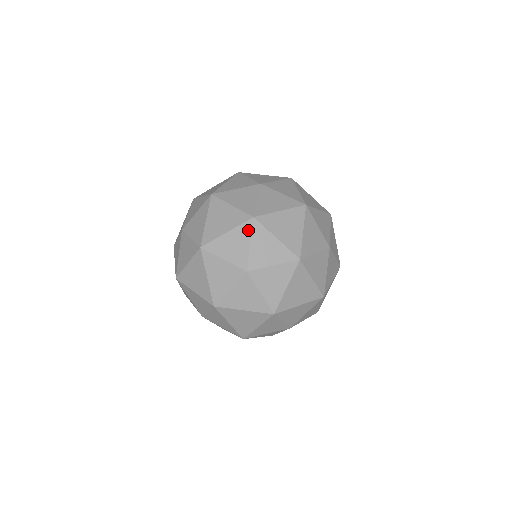
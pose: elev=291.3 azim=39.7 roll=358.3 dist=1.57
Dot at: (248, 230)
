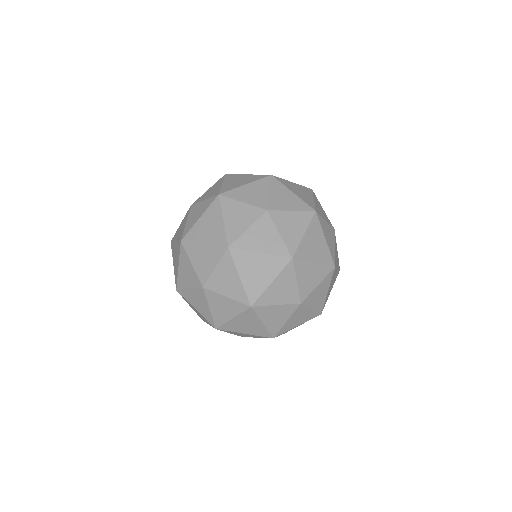
Dot at: (219, 255)
